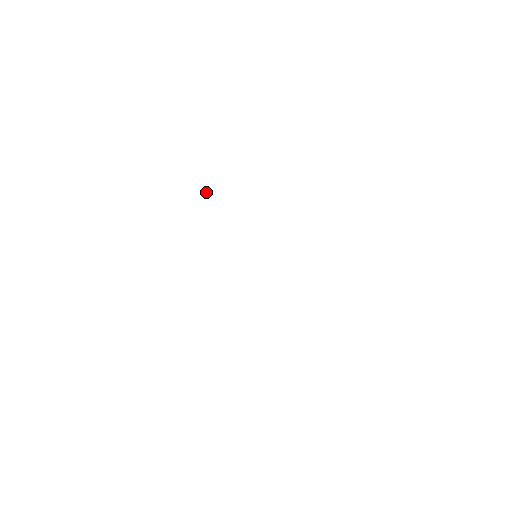
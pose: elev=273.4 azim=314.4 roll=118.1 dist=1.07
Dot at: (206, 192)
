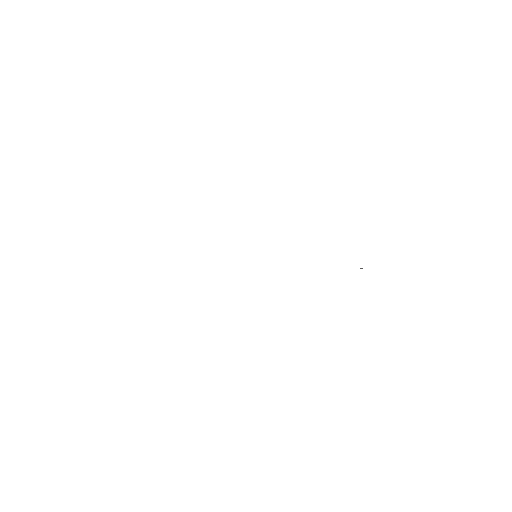
Dot at: occluded
